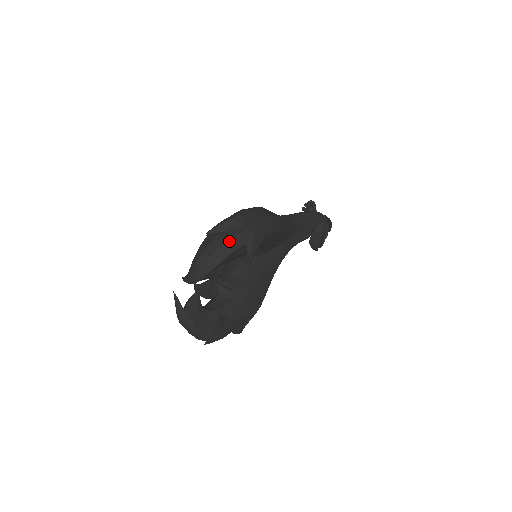
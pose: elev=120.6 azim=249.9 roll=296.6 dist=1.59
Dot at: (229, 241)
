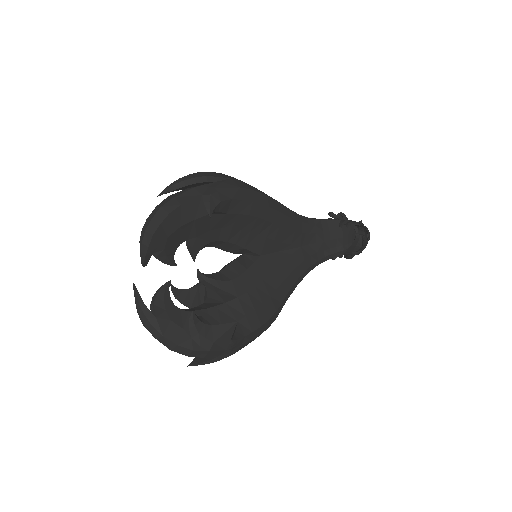
Dot at: (180, 195)
